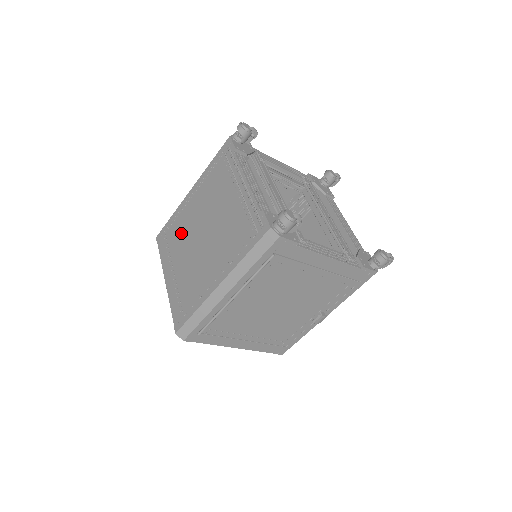
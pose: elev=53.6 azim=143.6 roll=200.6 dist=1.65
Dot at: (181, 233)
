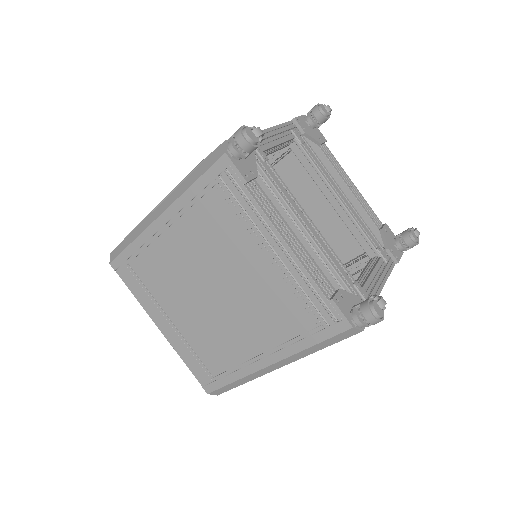
Dot at: (165, 276)
